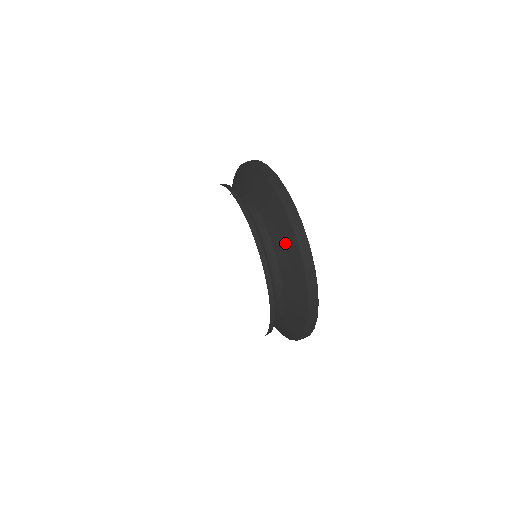
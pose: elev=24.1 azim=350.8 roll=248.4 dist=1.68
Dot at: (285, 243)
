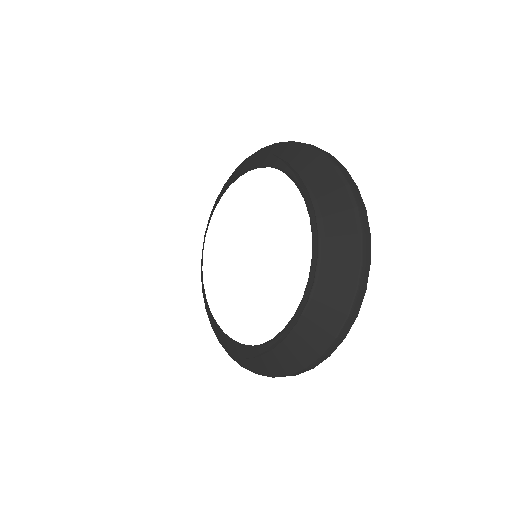
Dot at: (312, 336)
